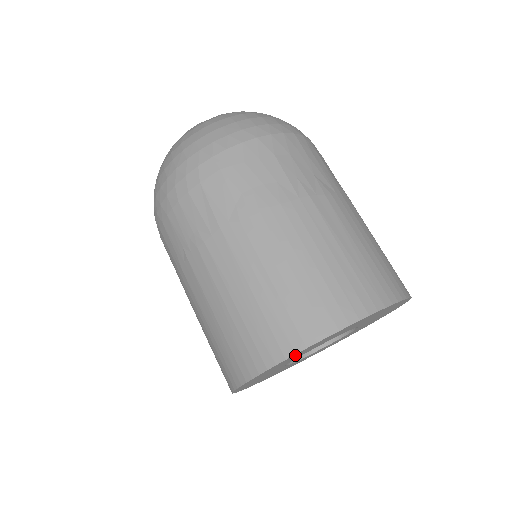
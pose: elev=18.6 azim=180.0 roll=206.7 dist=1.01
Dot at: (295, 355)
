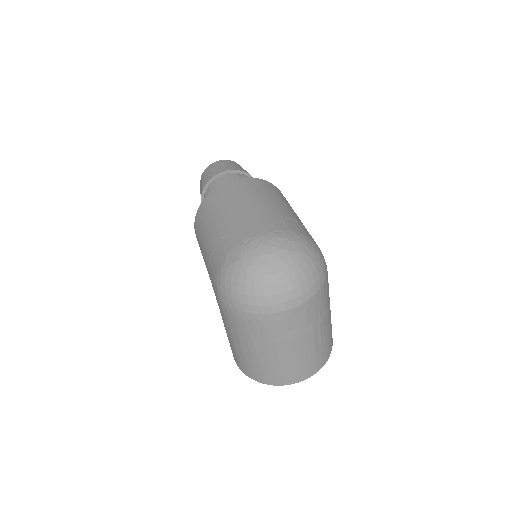
Dot at: occluded
